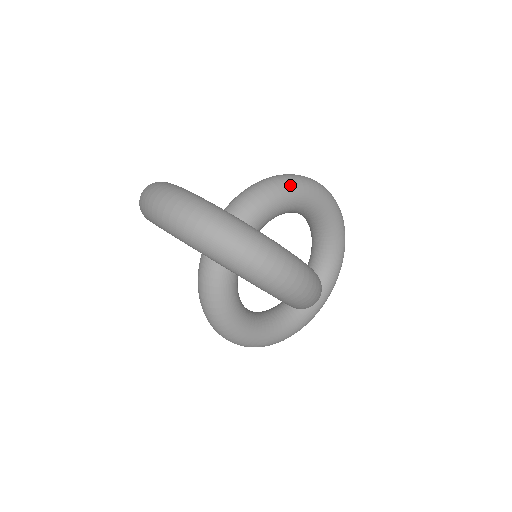
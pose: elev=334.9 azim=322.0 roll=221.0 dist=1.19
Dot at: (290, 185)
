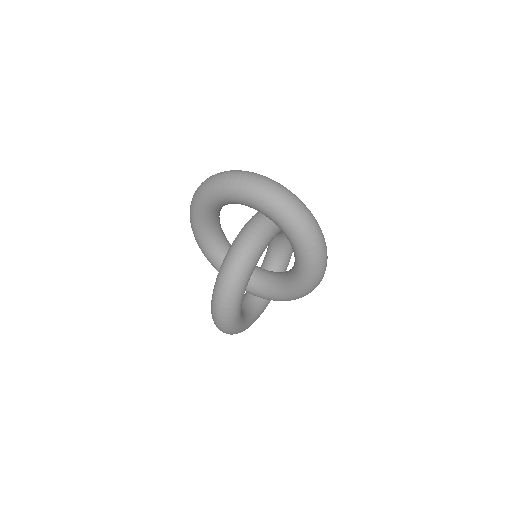
Dot at: occluded
